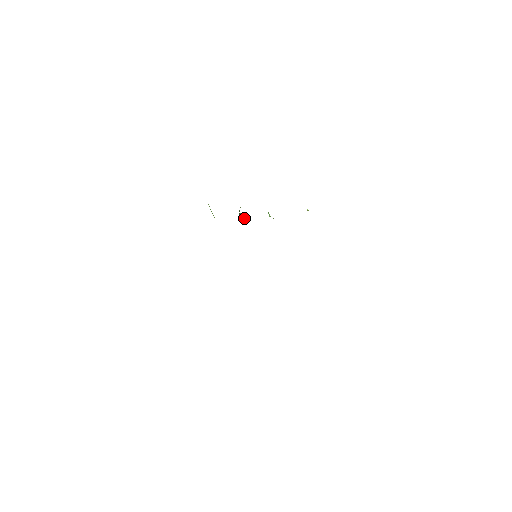
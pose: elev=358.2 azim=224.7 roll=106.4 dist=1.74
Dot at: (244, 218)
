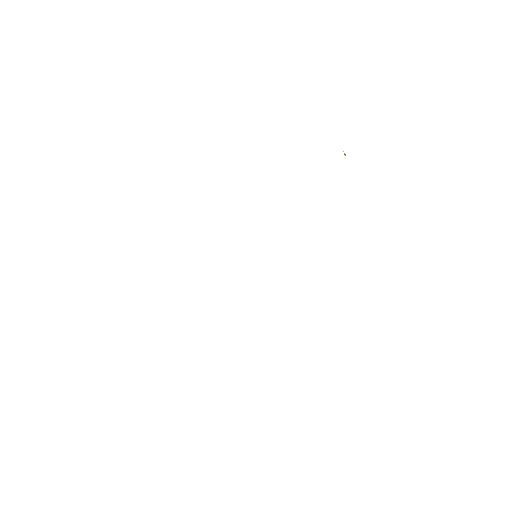
Dot at: occluded
